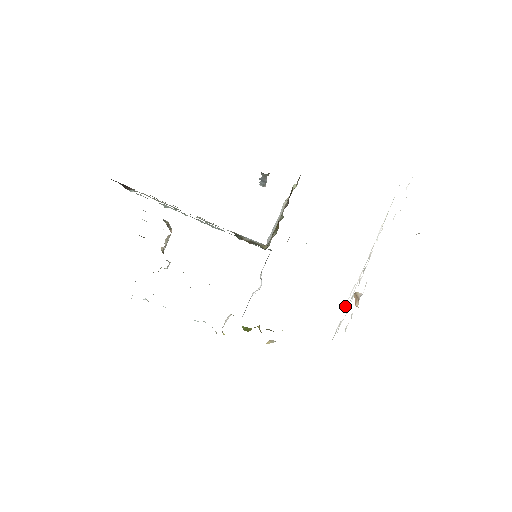
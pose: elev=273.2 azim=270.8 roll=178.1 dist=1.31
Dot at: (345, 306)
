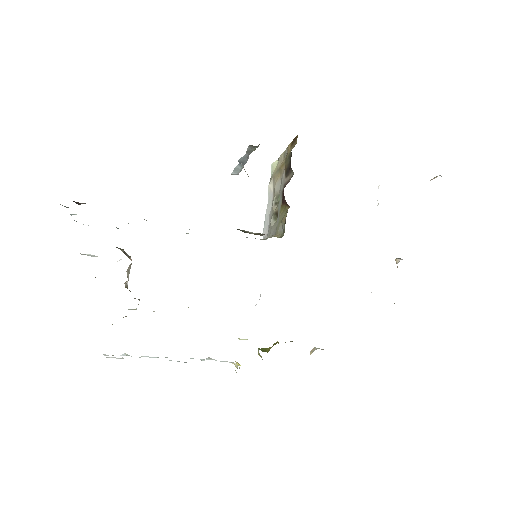
Dot at: occluded
